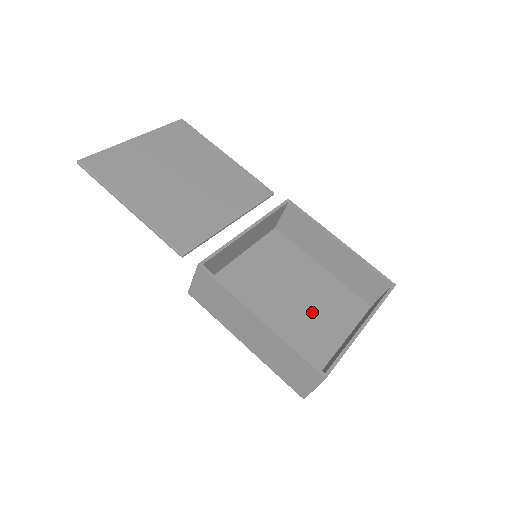
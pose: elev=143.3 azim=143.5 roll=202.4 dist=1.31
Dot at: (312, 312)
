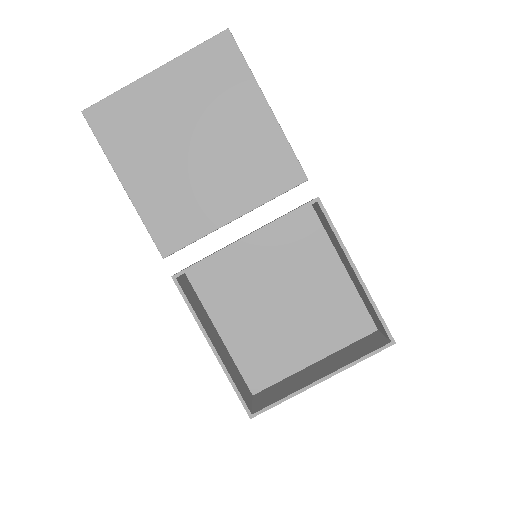
Dot at: (302, 321)
